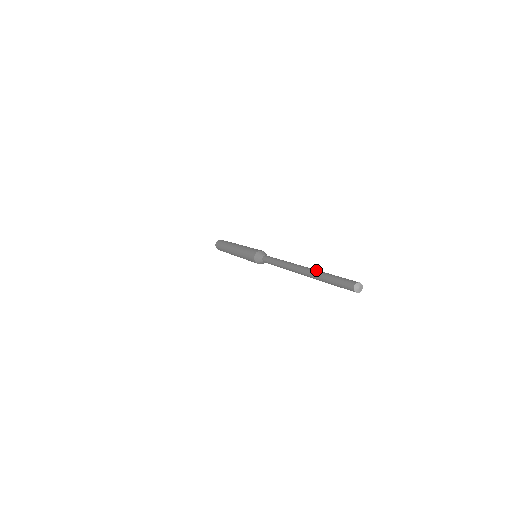
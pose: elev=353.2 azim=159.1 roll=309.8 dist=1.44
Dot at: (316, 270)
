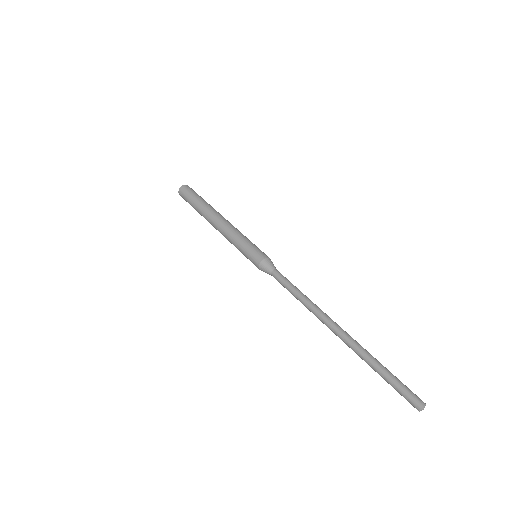
Dot at: (363, 348)
